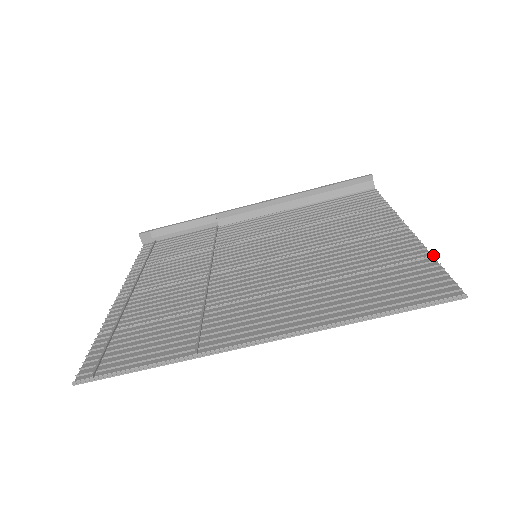
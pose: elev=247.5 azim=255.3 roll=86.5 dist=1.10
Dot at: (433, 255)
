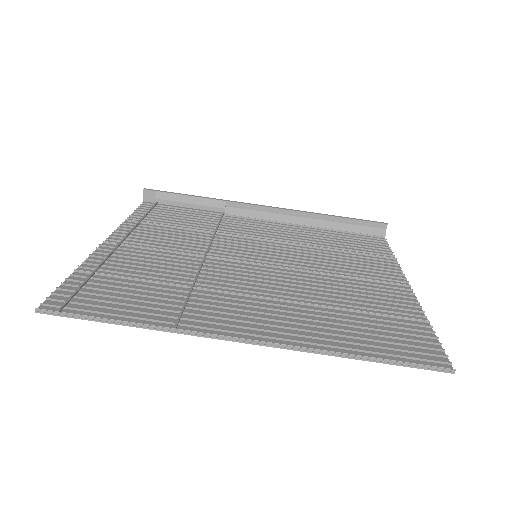
Dot at: occluded
